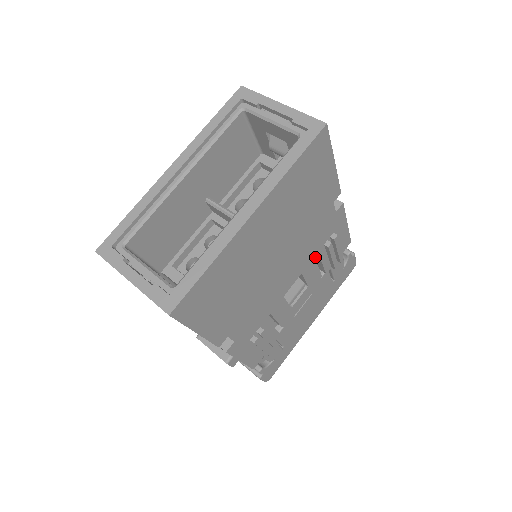
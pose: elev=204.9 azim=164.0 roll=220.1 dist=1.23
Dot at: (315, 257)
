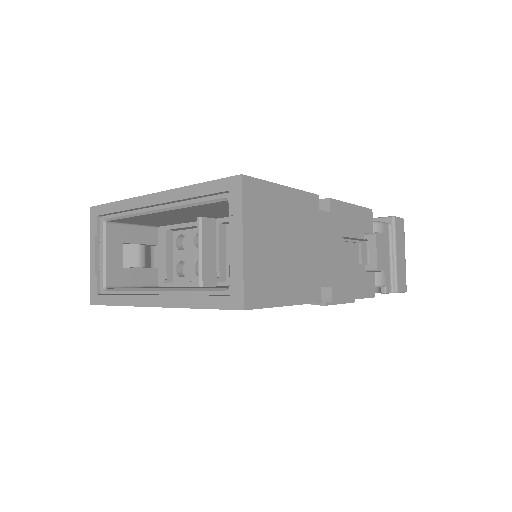
Dot at: occluded
